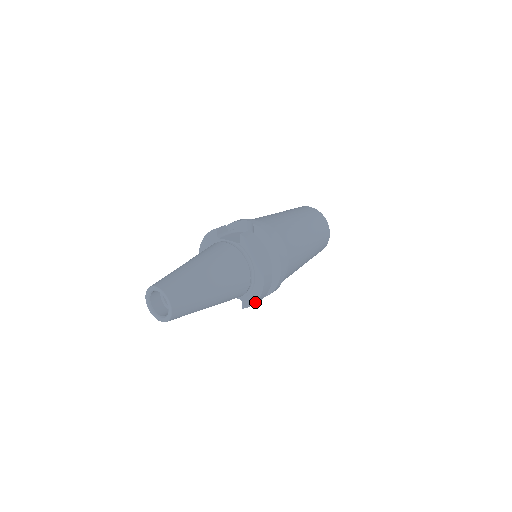
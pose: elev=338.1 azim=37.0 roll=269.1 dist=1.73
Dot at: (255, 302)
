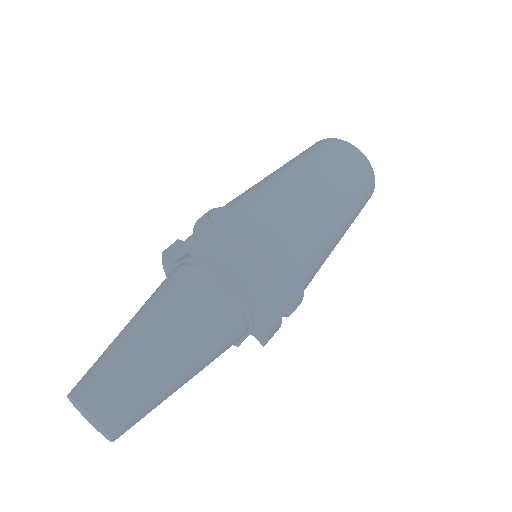
Dot at: (267, 331)
